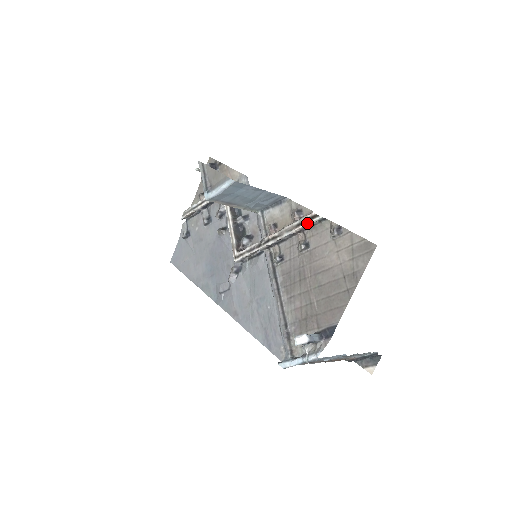
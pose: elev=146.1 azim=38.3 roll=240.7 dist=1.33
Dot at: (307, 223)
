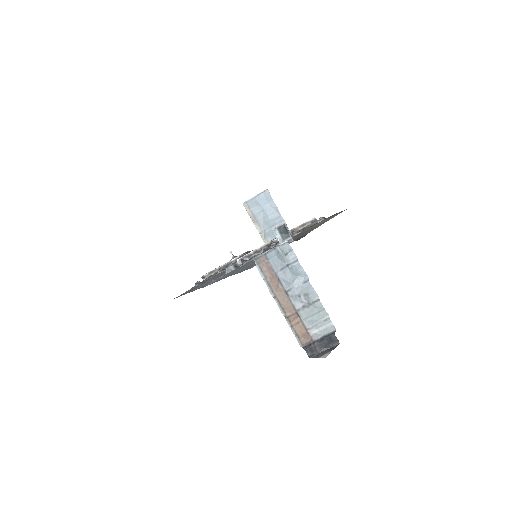
Dot at: (303, 223)
